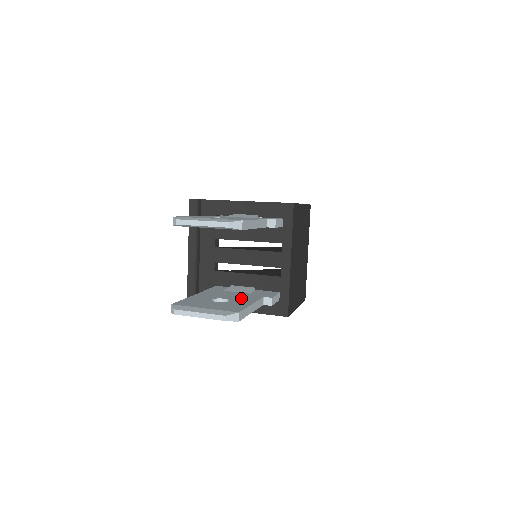
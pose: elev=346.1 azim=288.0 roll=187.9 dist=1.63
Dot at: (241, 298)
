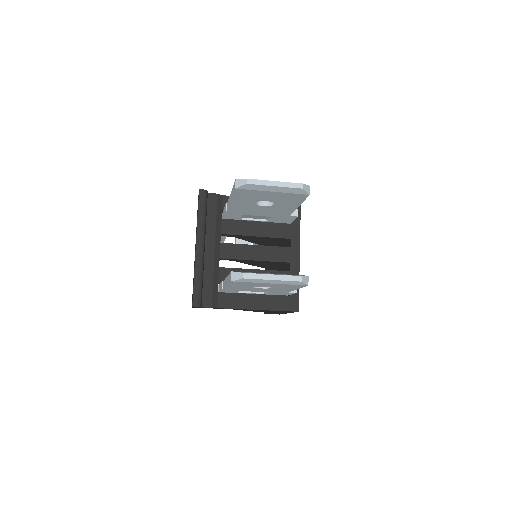
Dot at: occluded
